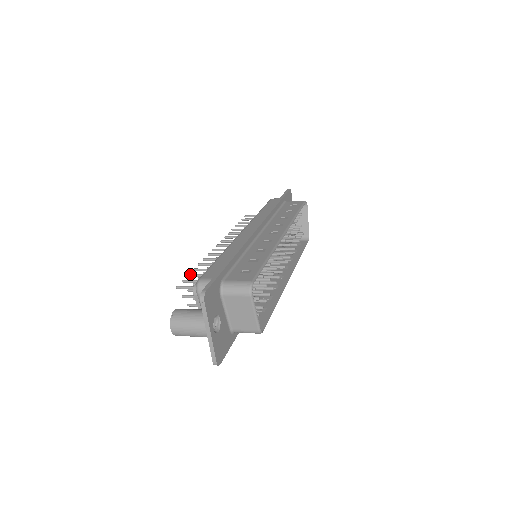
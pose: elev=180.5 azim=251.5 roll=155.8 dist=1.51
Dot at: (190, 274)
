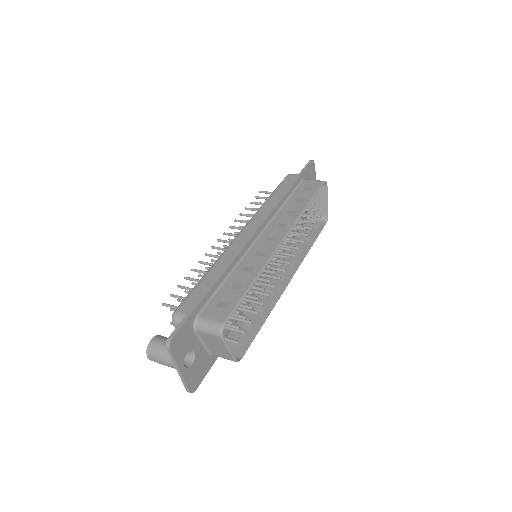
Dot at: (179, 286)
